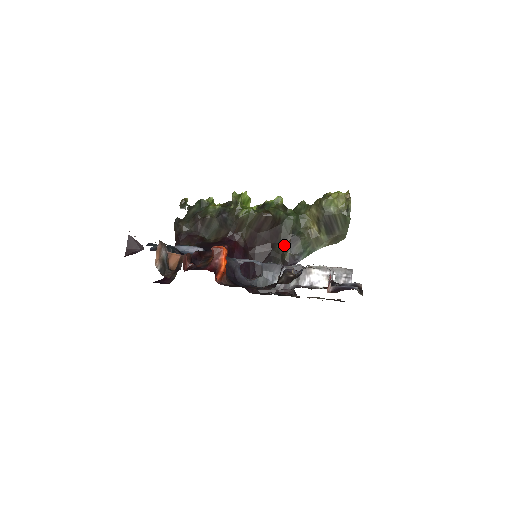
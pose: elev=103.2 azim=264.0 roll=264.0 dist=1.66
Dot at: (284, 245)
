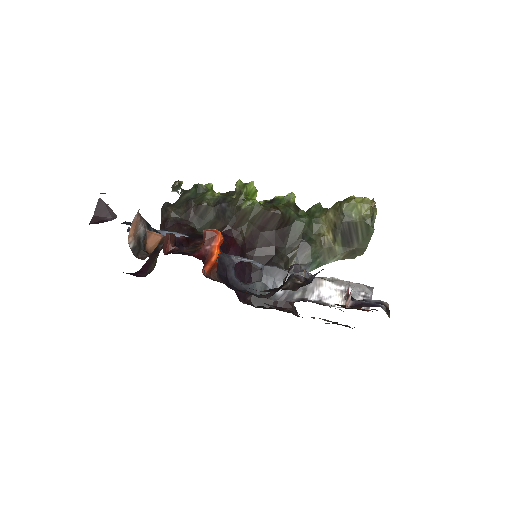
Dot at: (290, 251)
